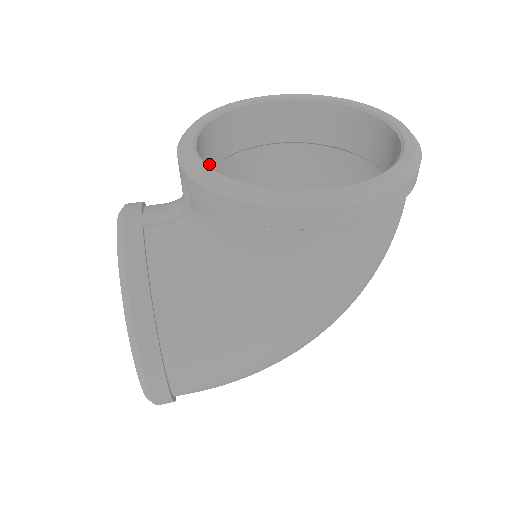
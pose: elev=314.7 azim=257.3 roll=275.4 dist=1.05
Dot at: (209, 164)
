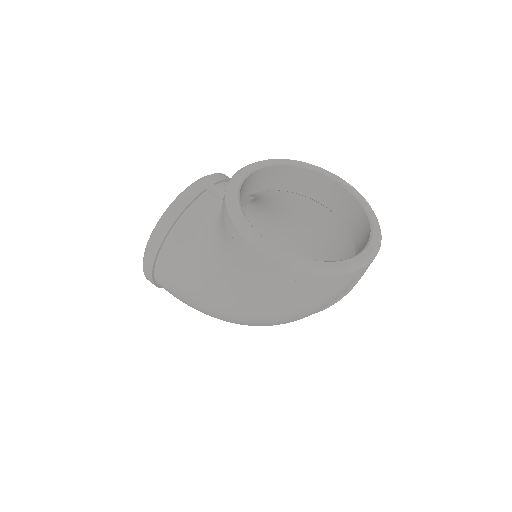
Dot at: (270, 187)
